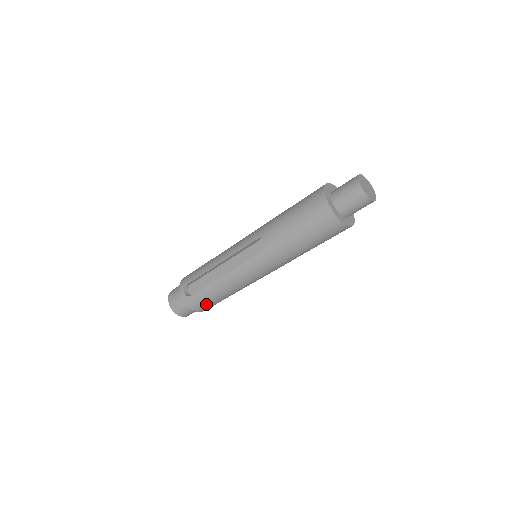
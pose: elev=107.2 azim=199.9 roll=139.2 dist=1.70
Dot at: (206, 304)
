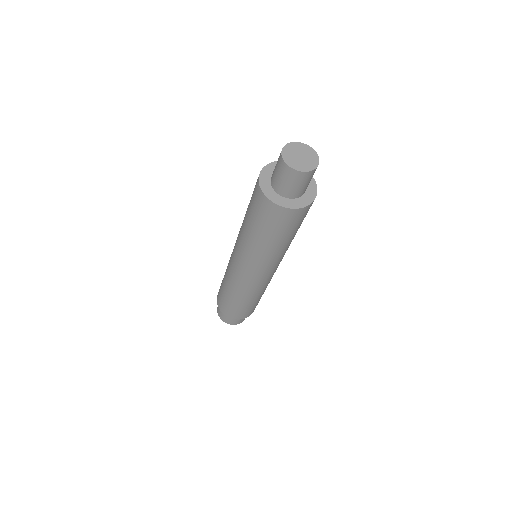
Dot at: (222, 300)
